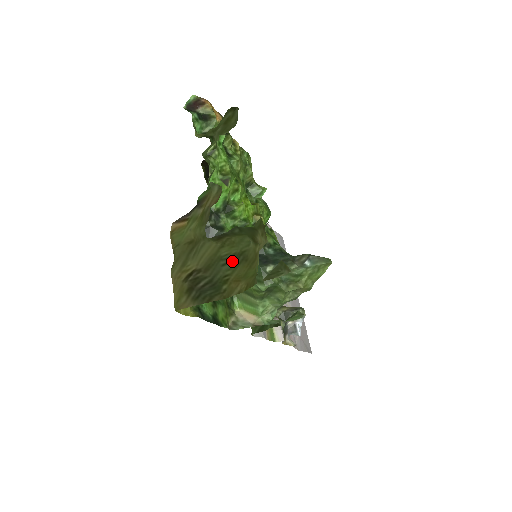
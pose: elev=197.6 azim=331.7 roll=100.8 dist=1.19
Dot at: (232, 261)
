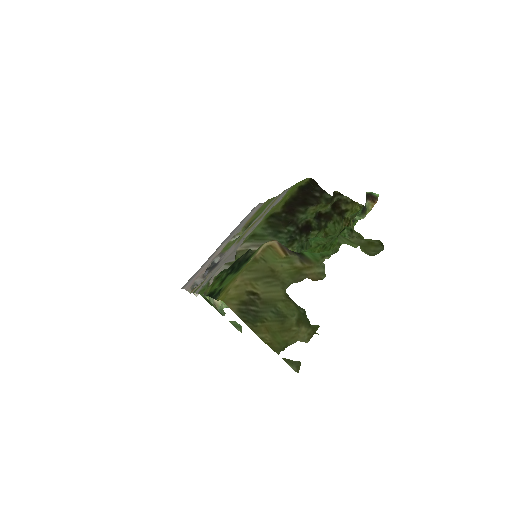
Dot at: (277, 315)
